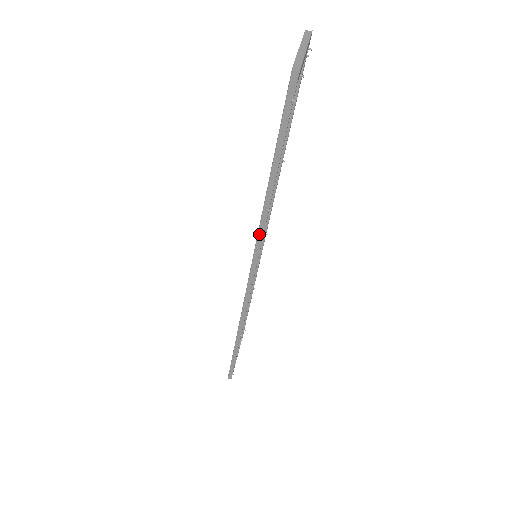
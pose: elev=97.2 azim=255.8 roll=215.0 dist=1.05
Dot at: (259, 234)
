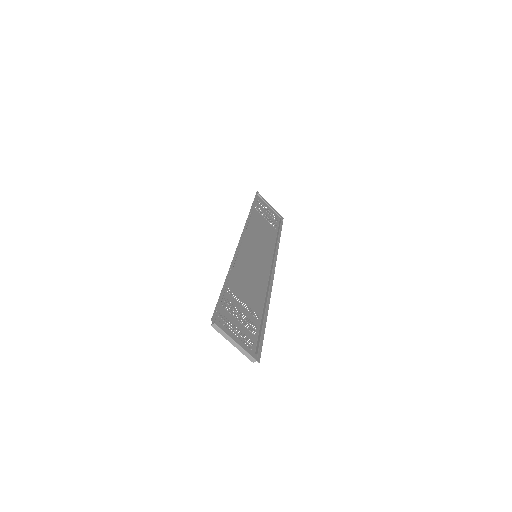
Dot at: (267, 293)
